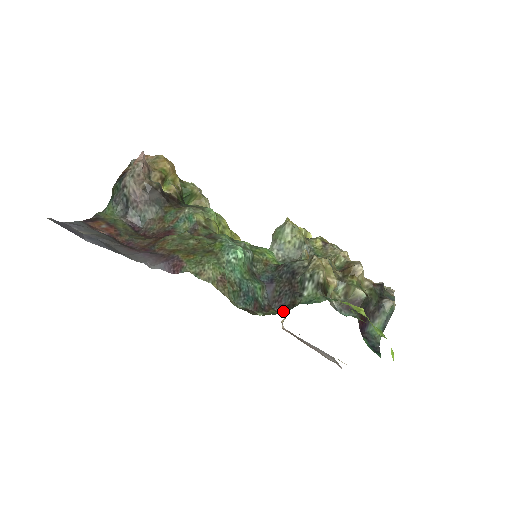
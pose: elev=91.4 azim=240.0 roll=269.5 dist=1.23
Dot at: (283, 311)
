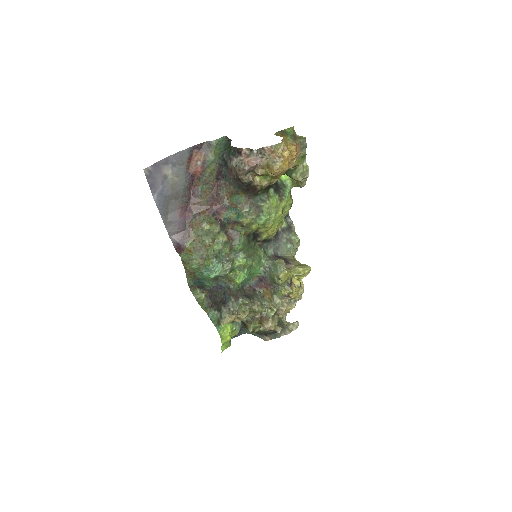
Dot at: (206, 301)
